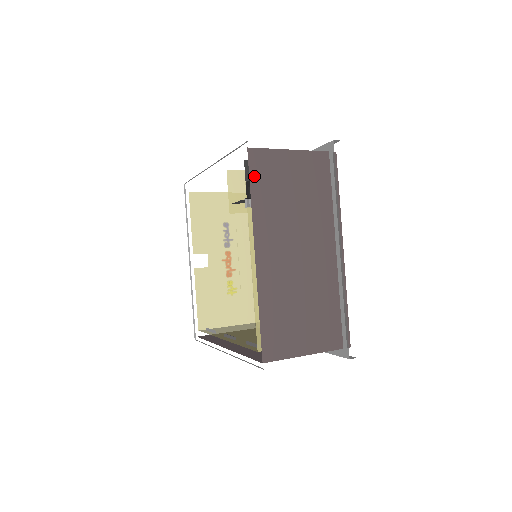
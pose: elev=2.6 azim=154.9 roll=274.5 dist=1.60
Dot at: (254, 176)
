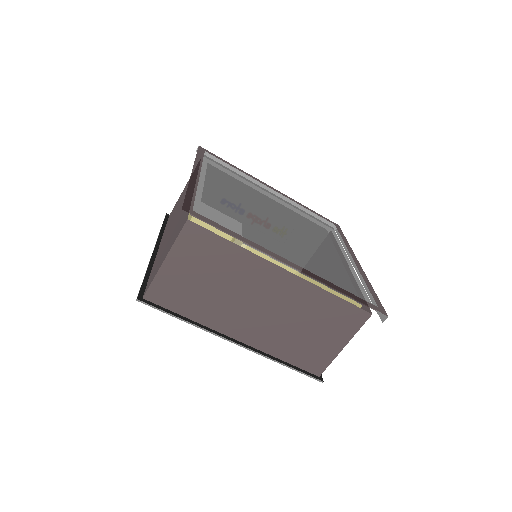
Dot at: (171, 306)
